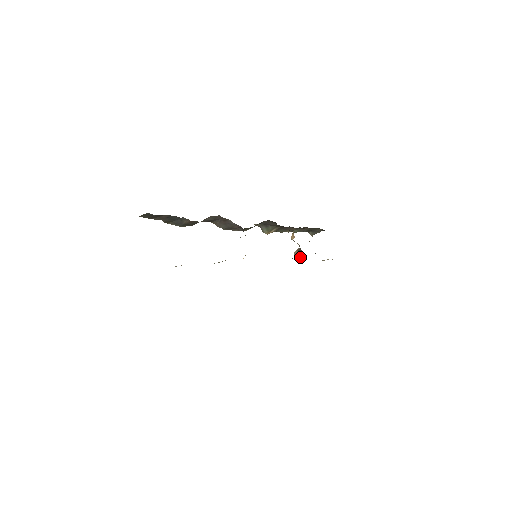
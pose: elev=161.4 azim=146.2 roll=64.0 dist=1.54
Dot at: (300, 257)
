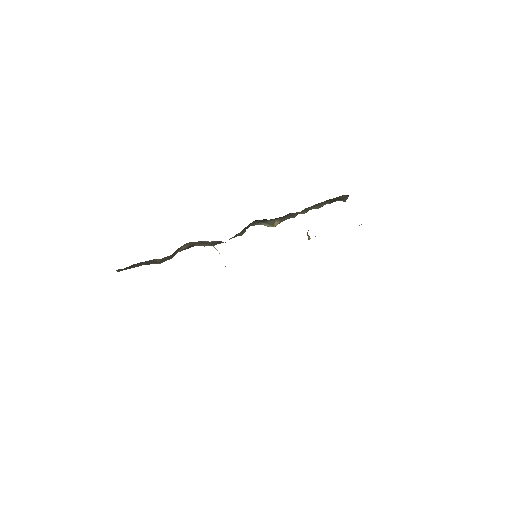
Dot at: occluded
